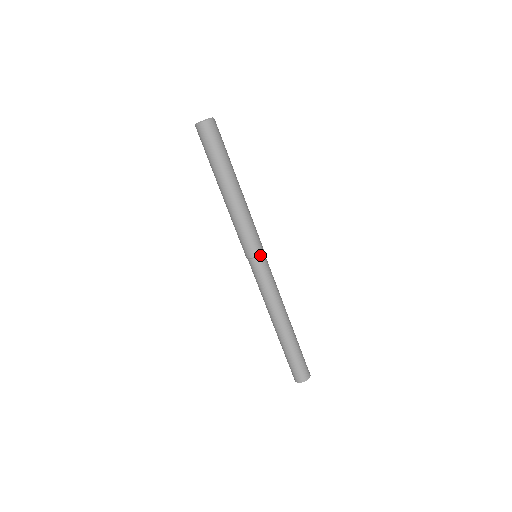
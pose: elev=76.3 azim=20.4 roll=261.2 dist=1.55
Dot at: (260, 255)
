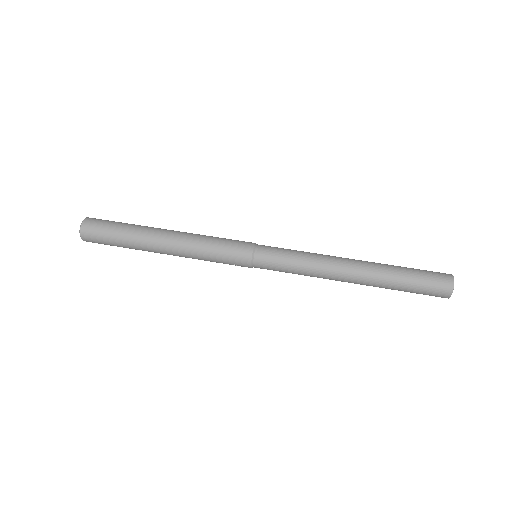
Dot at: (254, 249)
